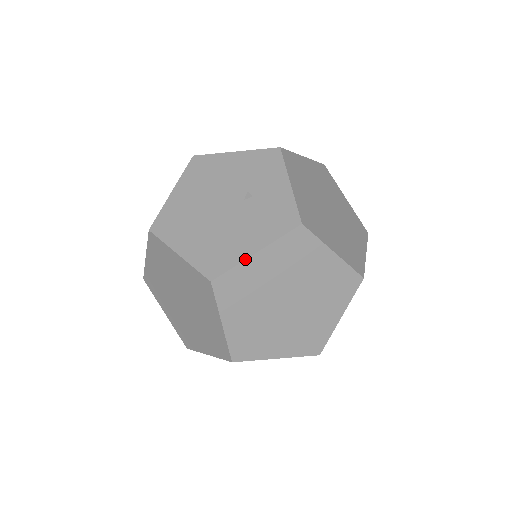
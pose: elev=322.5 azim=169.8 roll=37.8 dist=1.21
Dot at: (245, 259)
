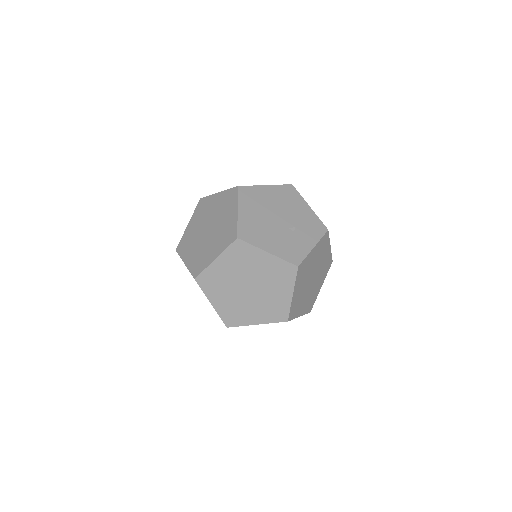
Dot at: (261, 248)
